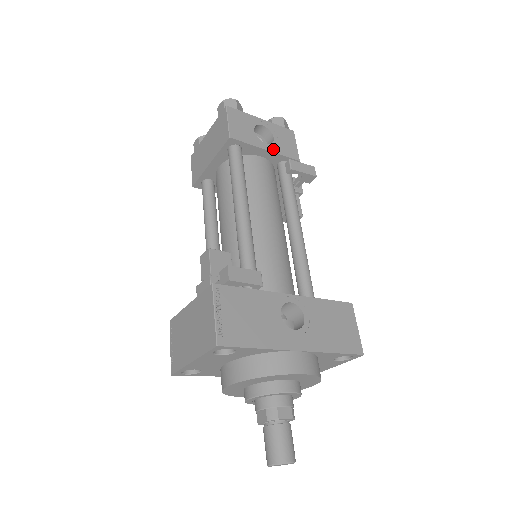
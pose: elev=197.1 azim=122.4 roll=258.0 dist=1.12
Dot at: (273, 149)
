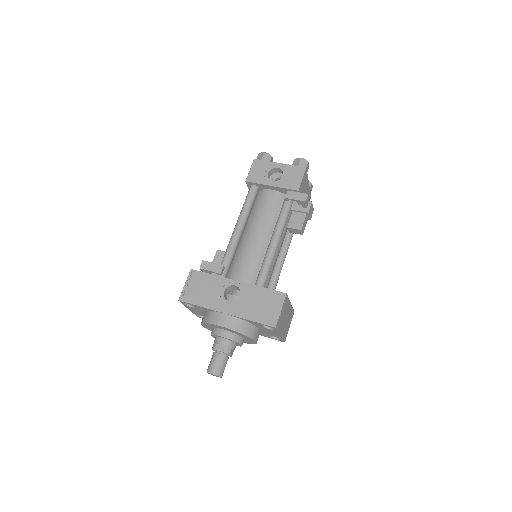
Dot at: (277, 184)
